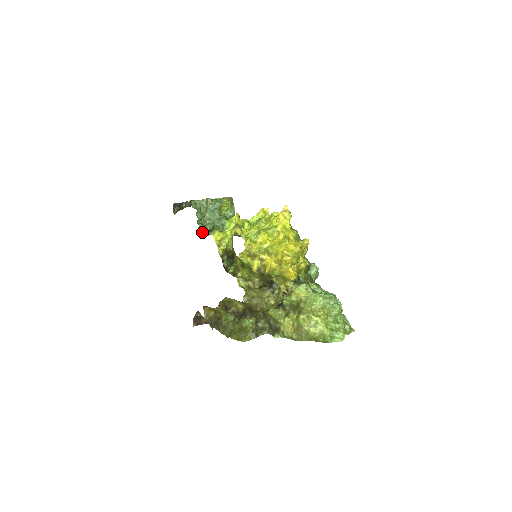
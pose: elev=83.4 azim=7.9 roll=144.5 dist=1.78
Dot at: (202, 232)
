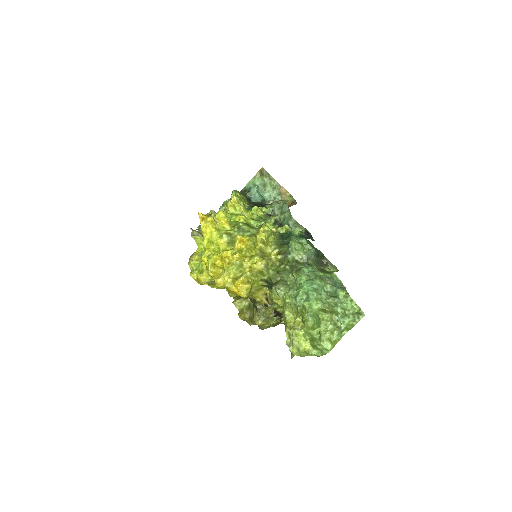
Dot at: occluded
